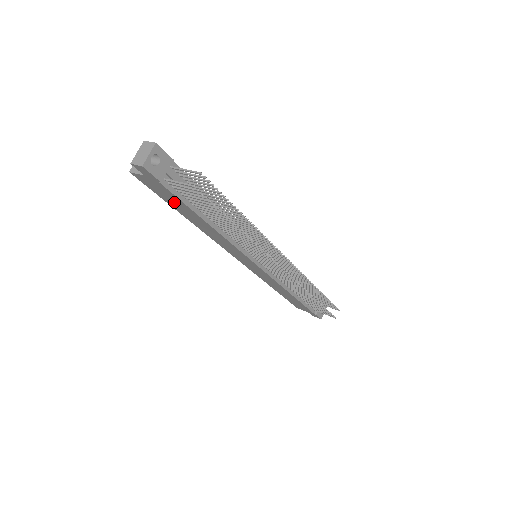
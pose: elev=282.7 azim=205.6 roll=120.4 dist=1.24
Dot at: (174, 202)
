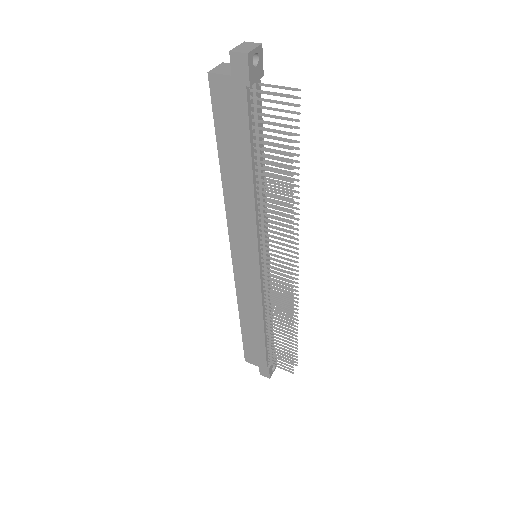
Dot at: (232, 132)
